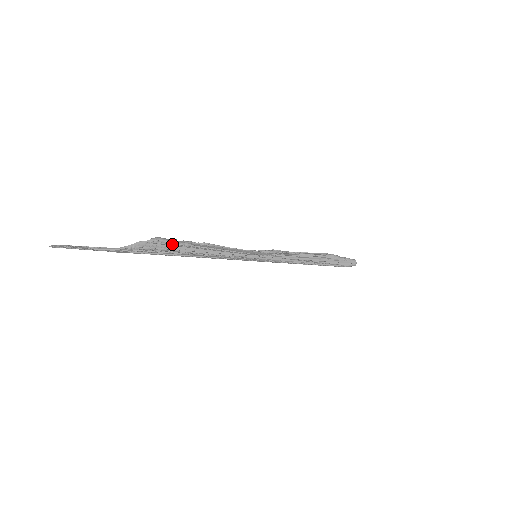
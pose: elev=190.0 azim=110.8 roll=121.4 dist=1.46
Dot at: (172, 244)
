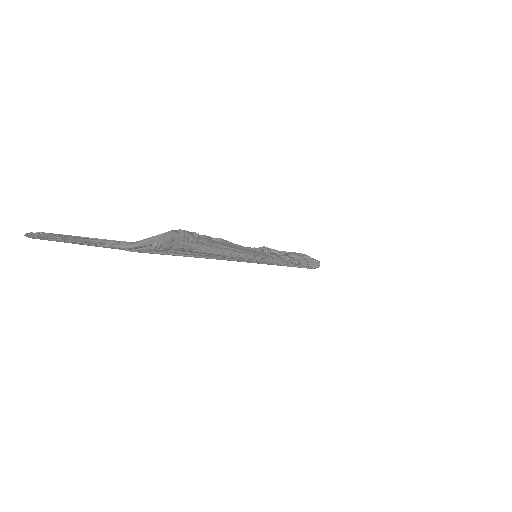
Dot at: (195, 241)
